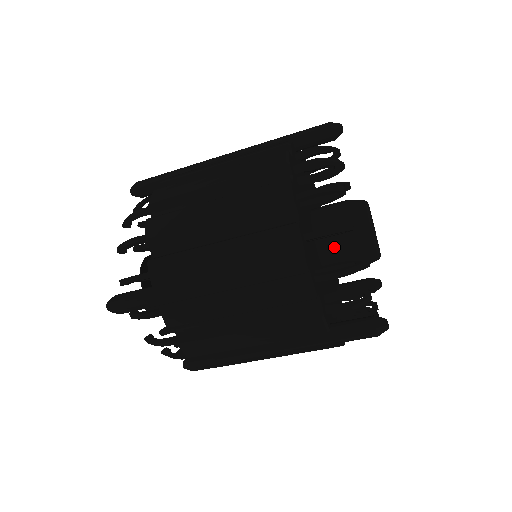
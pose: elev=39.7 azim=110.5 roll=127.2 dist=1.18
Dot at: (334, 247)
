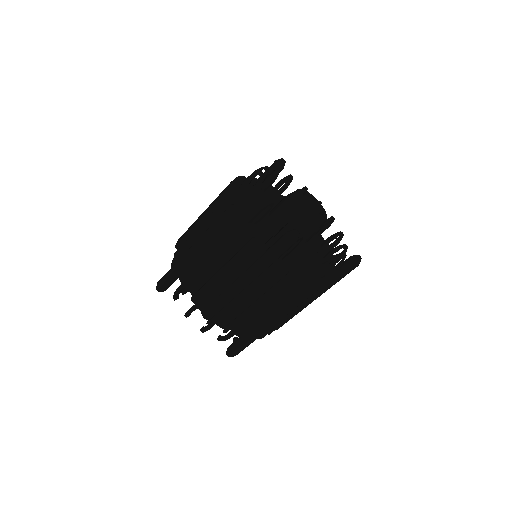
Dot at: (280, 216)
